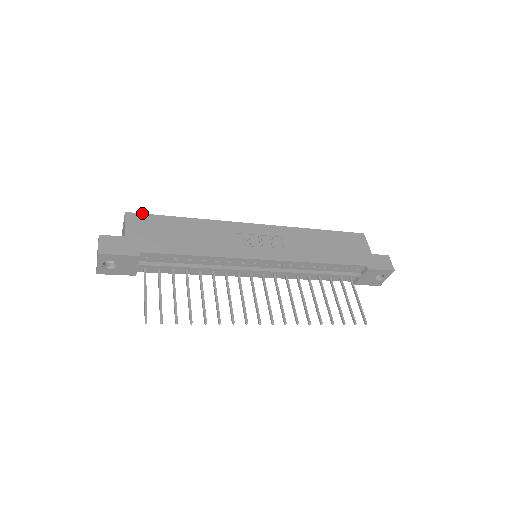
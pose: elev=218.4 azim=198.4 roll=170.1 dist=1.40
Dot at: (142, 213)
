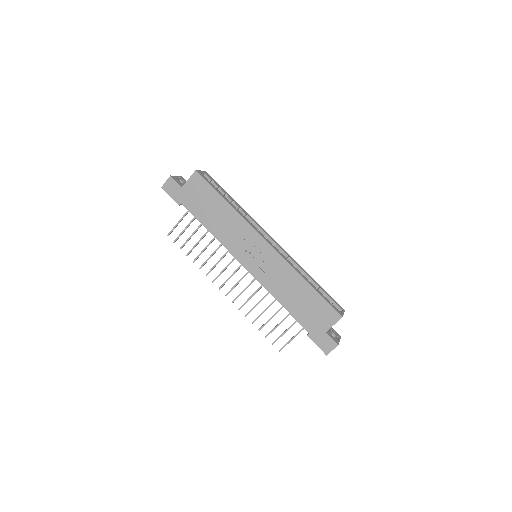
Dot at: (204, 178)
